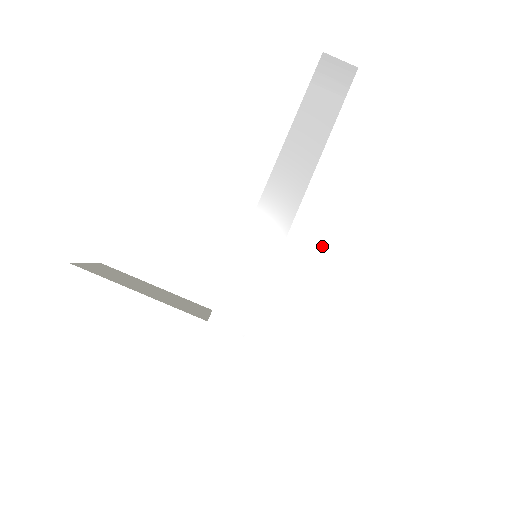
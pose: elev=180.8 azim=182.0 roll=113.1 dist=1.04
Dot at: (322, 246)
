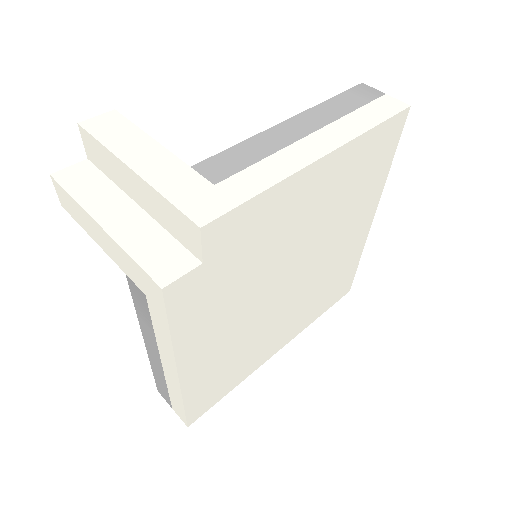
Dot at: (316, 159)
